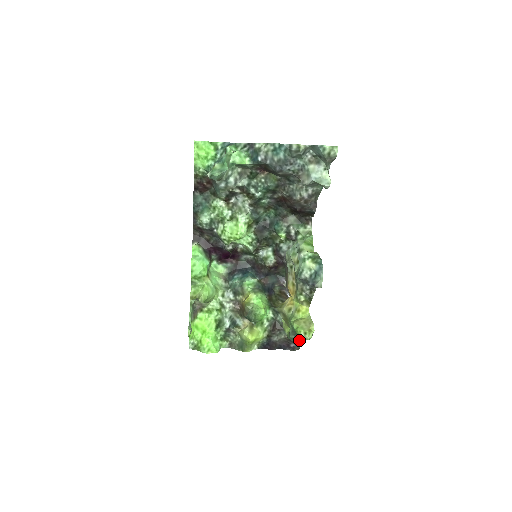
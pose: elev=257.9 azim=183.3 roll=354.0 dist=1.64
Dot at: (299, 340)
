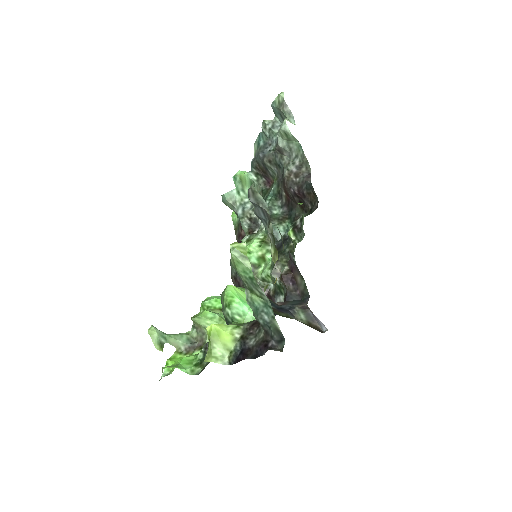
Dot at: (268, 316)
